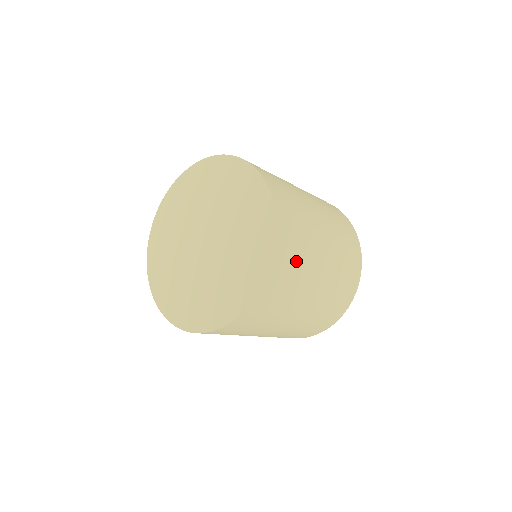
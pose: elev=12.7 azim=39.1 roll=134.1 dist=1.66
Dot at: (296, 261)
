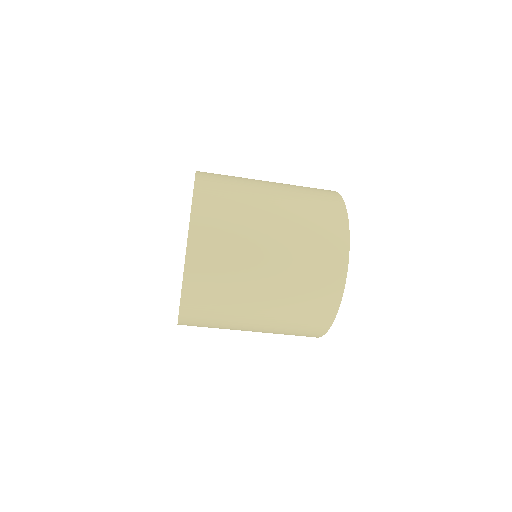
Dot at: (223, 258)
